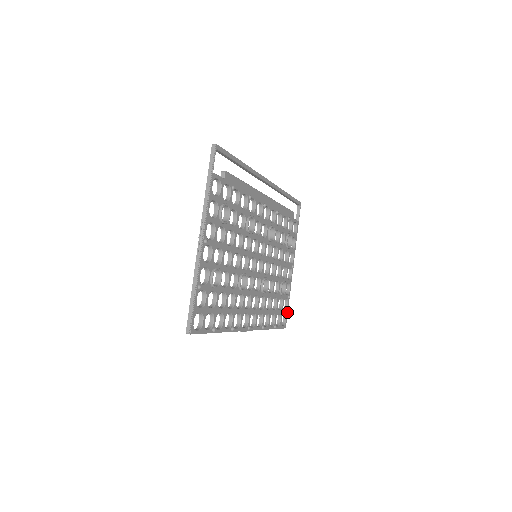
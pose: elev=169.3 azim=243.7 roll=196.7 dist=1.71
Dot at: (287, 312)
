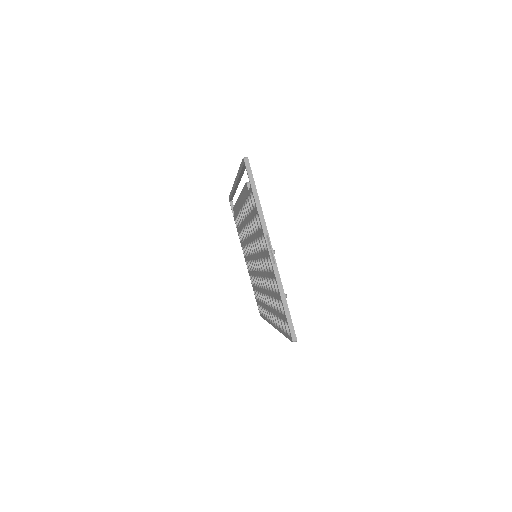
Dot at: occluded
